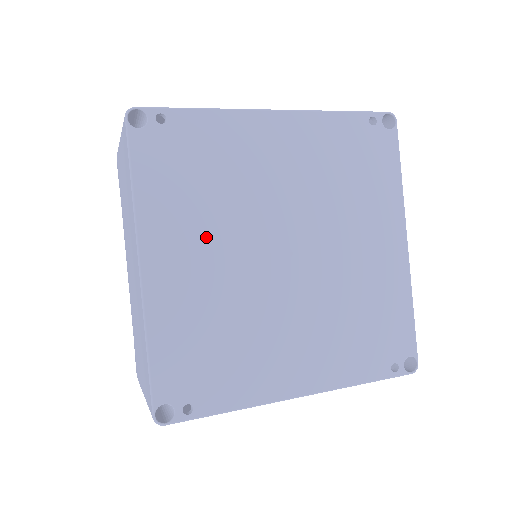
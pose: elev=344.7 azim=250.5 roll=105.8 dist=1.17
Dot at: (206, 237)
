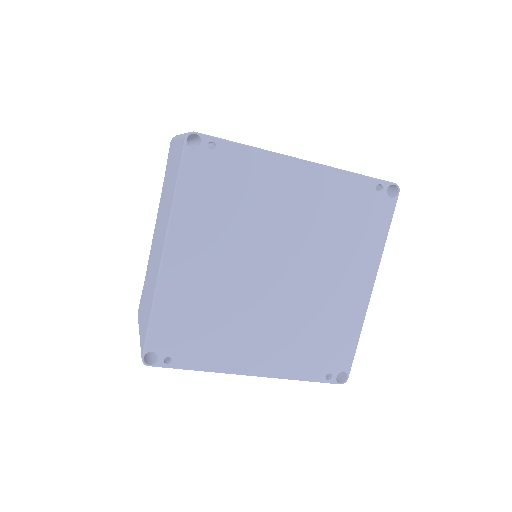
Dot at: (218, 244)
